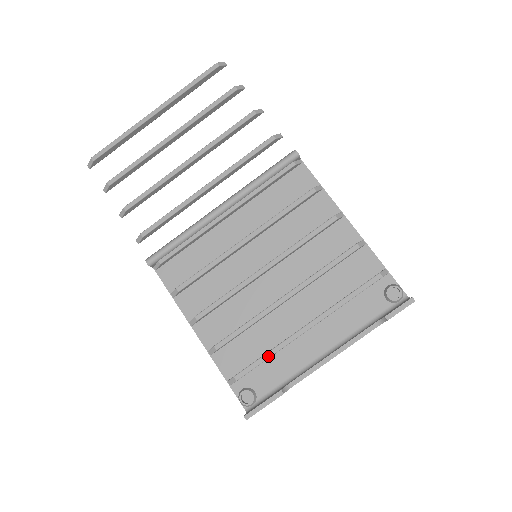
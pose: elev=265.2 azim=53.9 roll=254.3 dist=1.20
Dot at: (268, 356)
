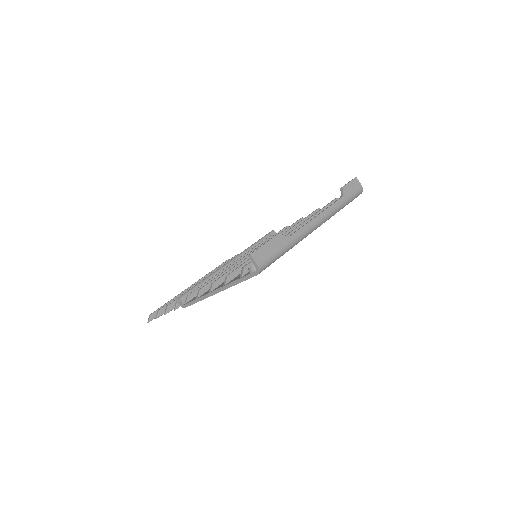
Dot at: occluded
